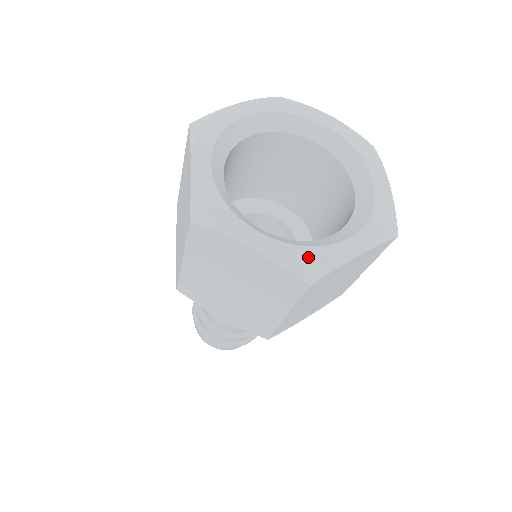
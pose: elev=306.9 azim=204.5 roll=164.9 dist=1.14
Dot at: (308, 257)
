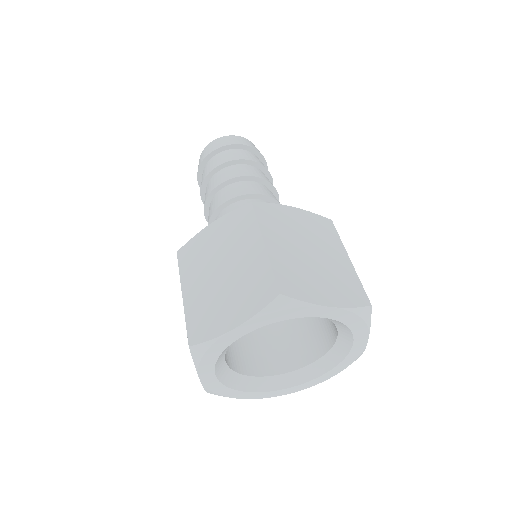
Dot at: (222, 391)
